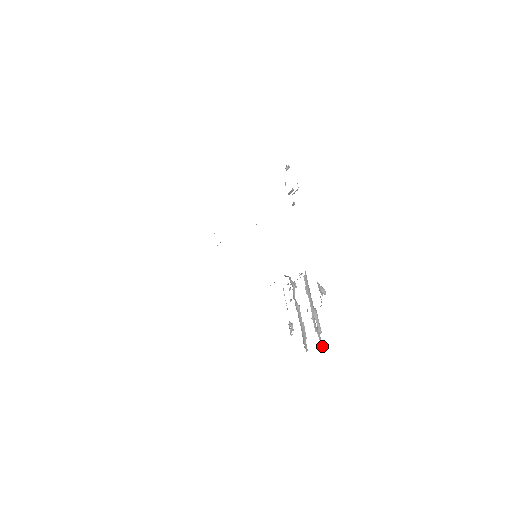
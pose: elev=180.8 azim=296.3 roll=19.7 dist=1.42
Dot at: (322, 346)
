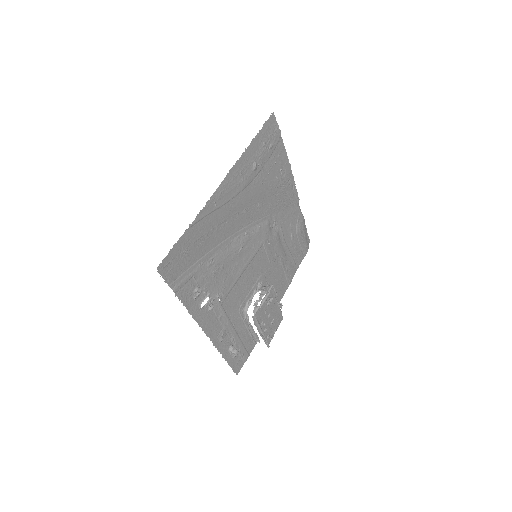
Dot at: (268, 346)
